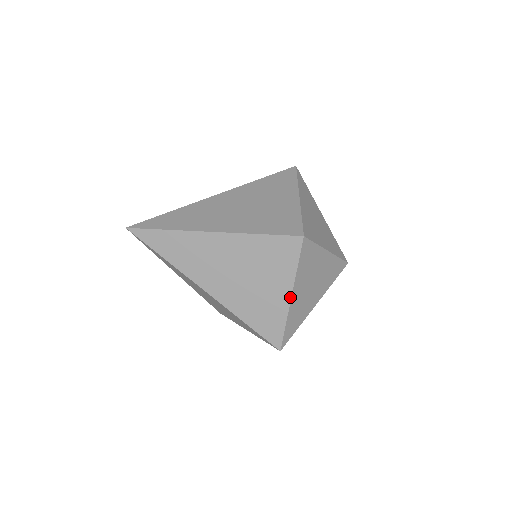
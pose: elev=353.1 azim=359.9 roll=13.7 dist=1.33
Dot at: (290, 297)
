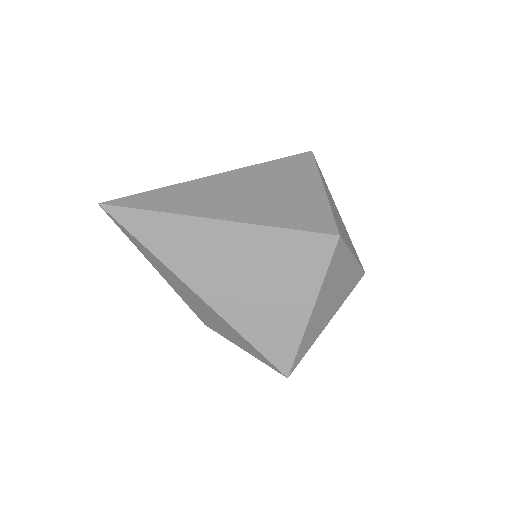
Dot at: (310, 311)
